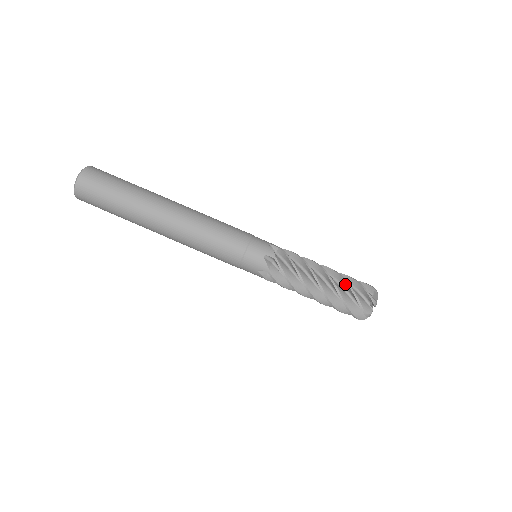
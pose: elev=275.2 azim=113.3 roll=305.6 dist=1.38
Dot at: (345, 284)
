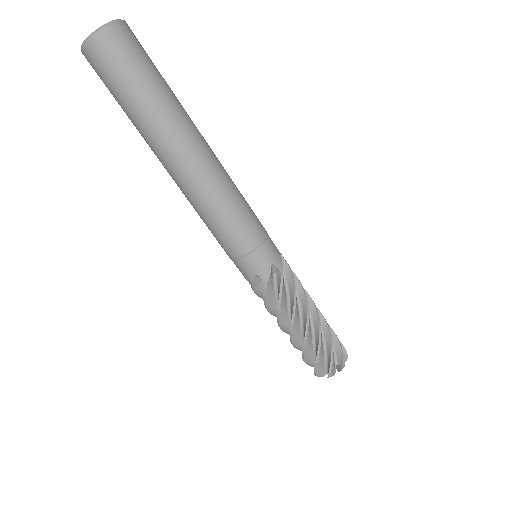
Dot at: (317, 346)
